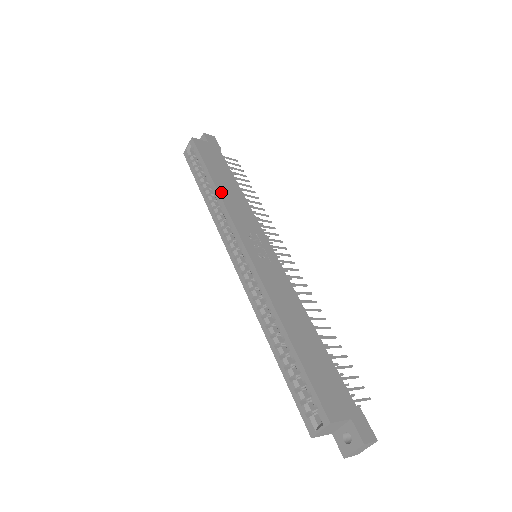
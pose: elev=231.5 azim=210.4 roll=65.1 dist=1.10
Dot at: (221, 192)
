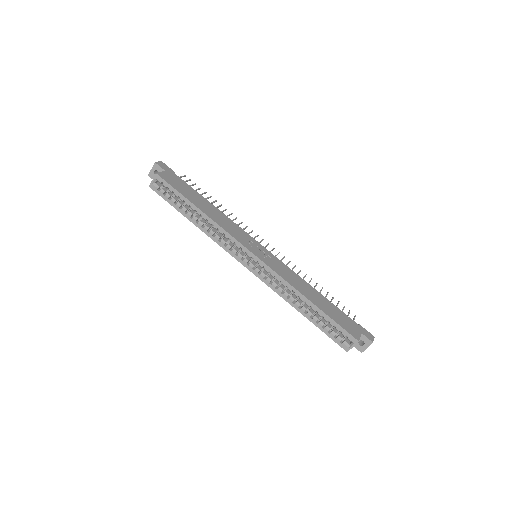
Dot at: (212, 217)
